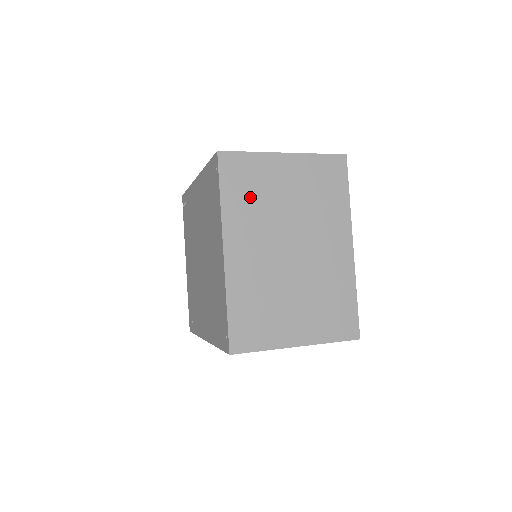
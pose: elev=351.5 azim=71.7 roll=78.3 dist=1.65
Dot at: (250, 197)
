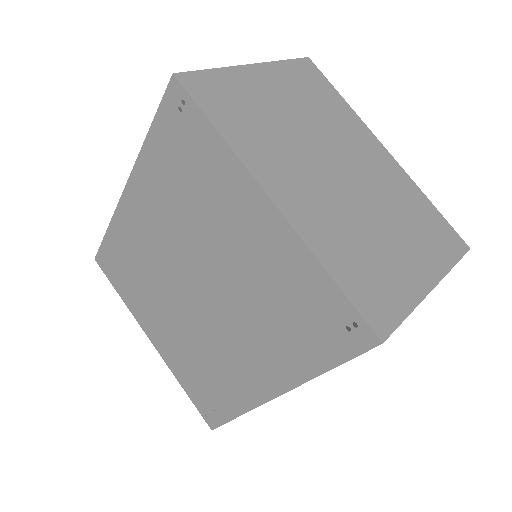
Dot at: (251, 122)
